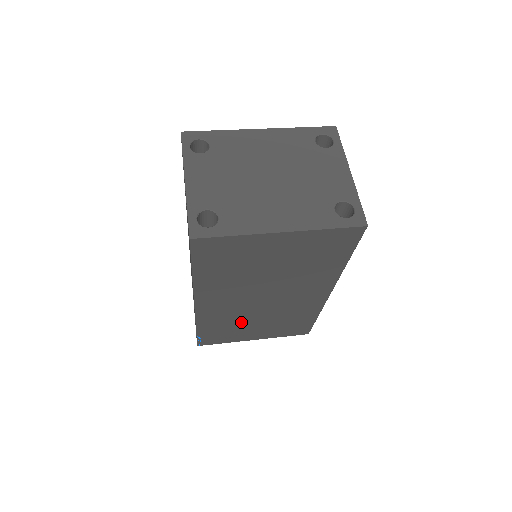
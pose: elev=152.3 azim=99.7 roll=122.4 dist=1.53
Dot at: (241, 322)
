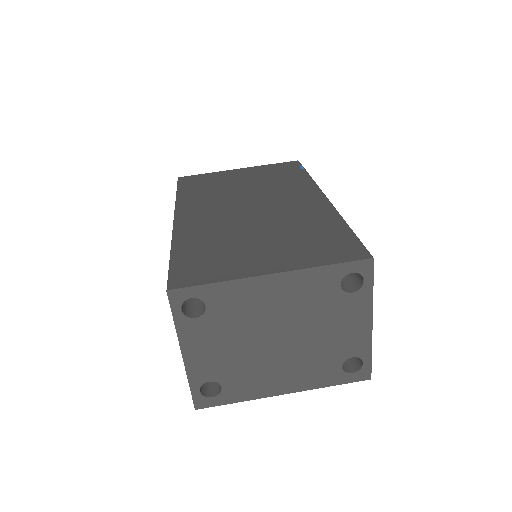
Dot at: occluded
